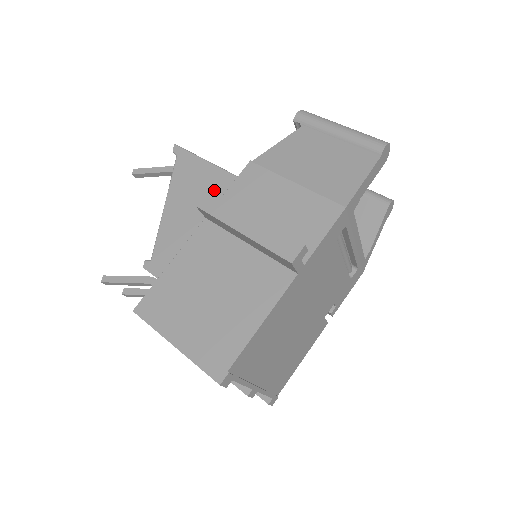
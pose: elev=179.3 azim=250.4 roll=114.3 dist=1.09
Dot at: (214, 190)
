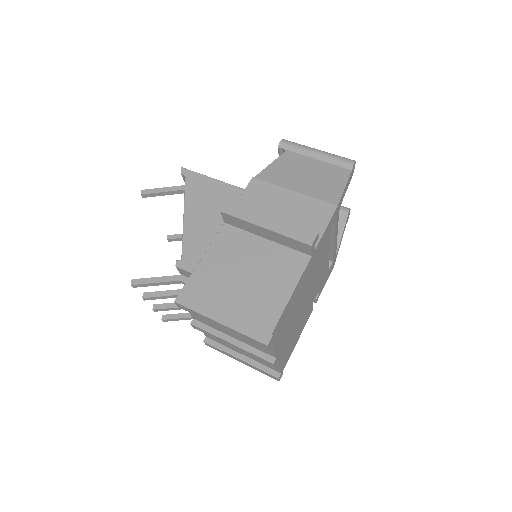
Dot at: occluded
